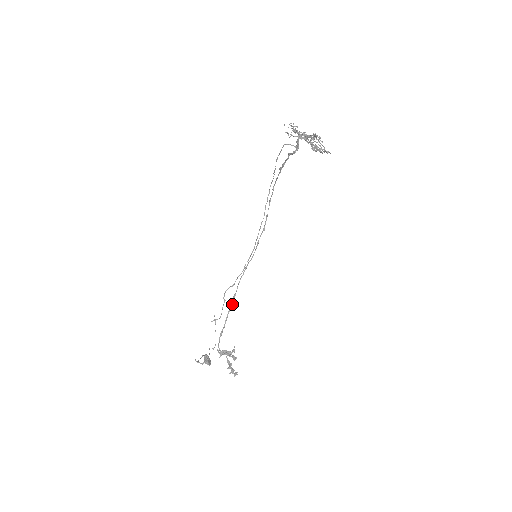
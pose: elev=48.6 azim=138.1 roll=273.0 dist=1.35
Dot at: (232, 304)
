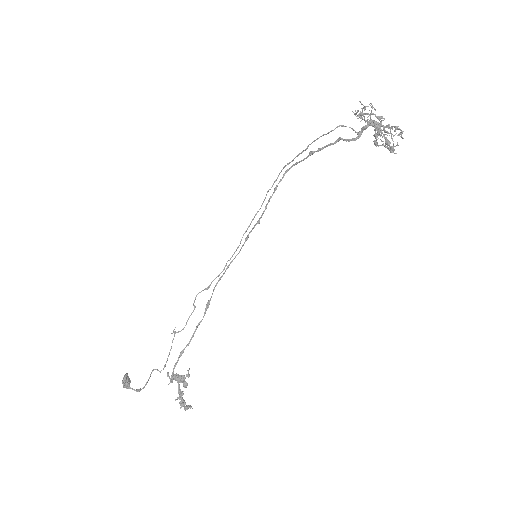
Dot at: occluded
